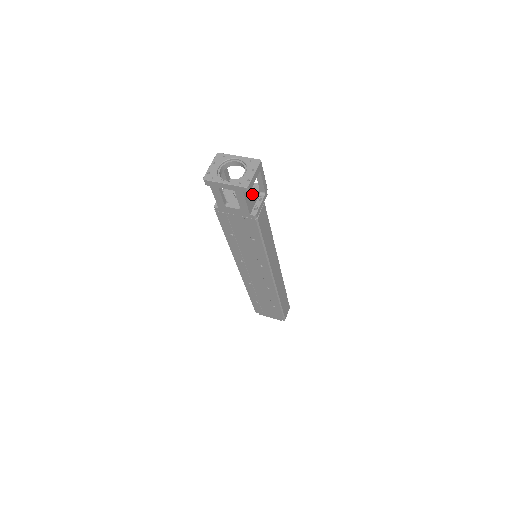
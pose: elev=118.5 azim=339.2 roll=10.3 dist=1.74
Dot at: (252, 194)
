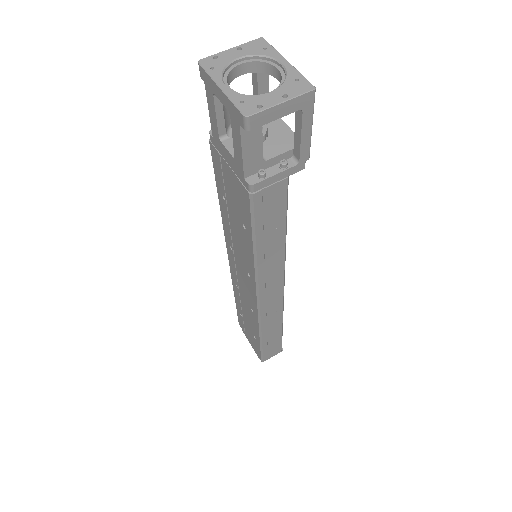
Dot at: (275, 148)
